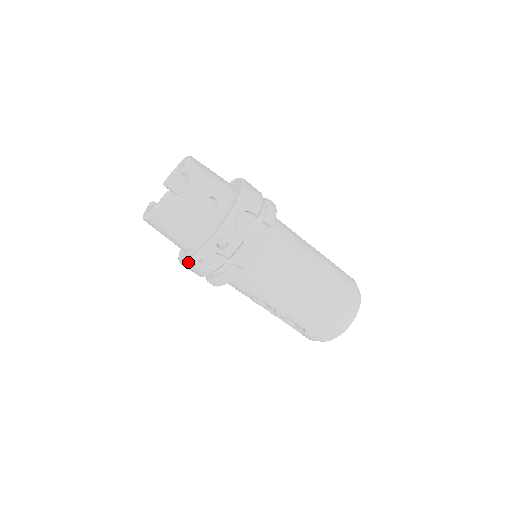
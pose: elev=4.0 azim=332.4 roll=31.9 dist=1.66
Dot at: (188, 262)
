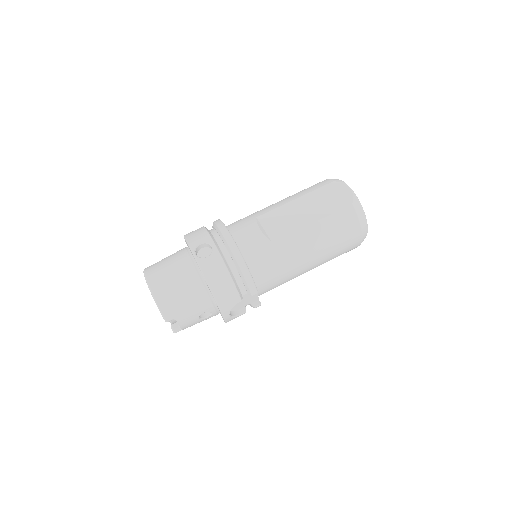
Dot at: occluded
